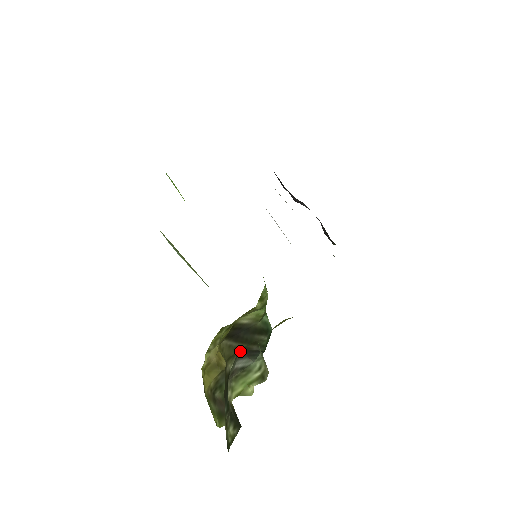
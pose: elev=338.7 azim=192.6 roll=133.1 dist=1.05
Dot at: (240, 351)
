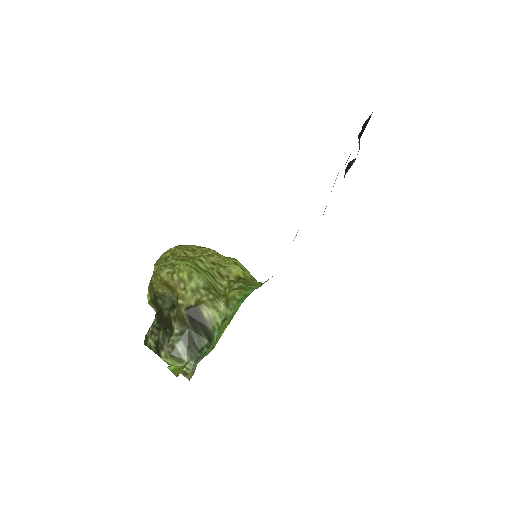
Dot at: (187, 332)
